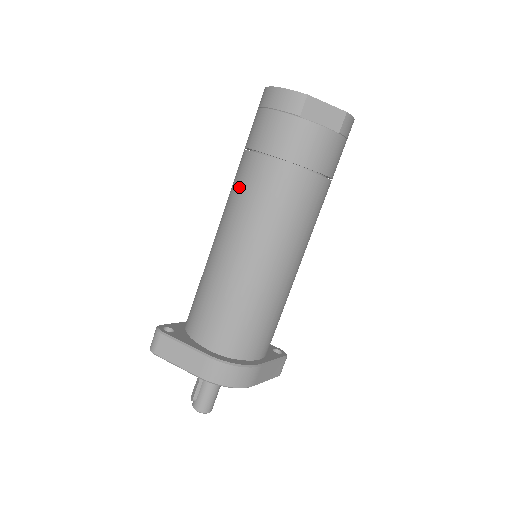
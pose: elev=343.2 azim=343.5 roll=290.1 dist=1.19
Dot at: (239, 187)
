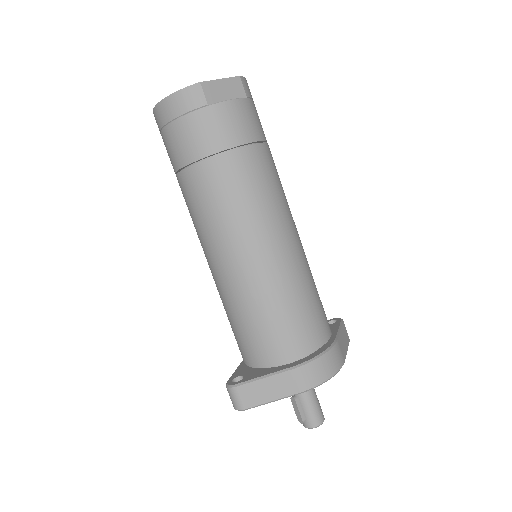
Dot at: (201, 206)
